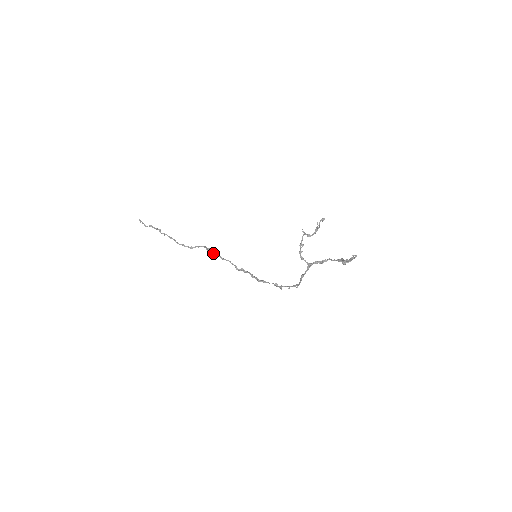
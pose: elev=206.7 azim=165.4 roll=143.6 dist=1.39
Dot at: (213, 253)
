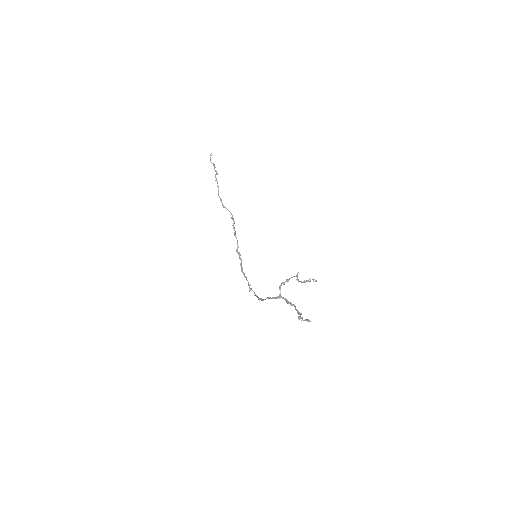
Dot at: (233, 224)
